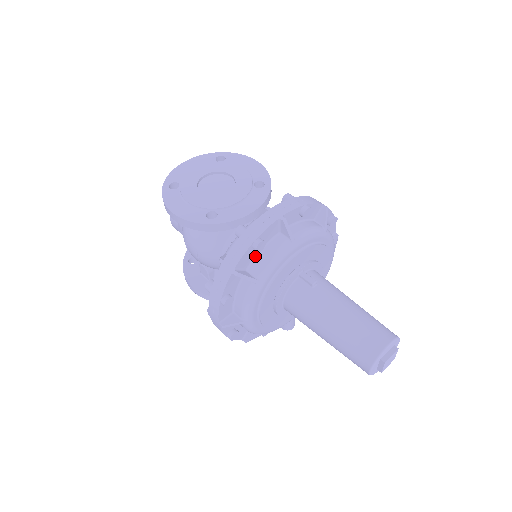
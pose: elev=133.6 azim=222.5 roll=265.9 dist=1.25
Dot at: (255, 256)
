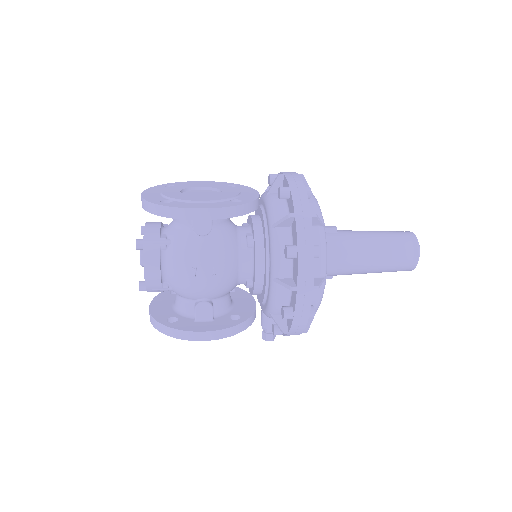
Dot at: occluded
